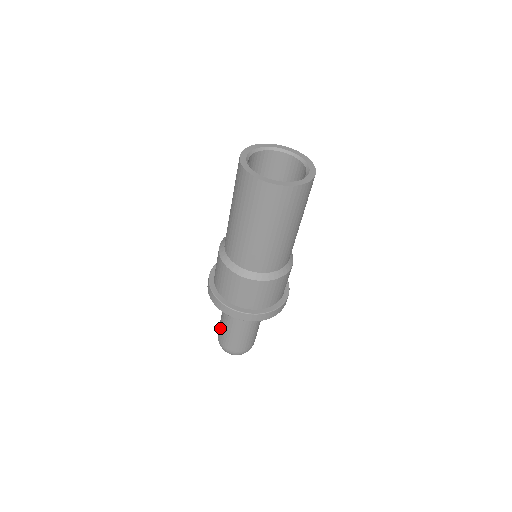
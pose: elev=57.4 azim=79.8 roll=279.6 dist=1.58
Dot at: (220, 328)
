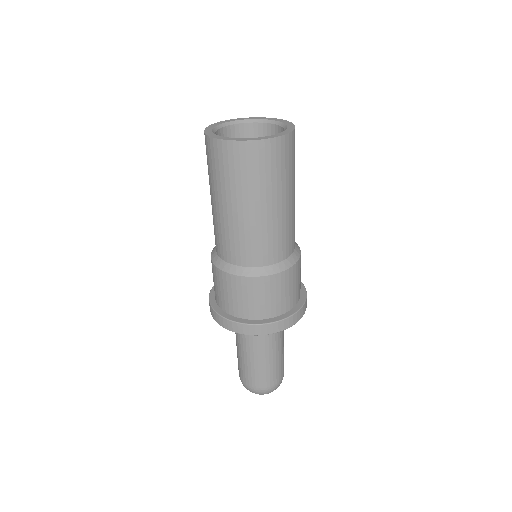
Dot at: (238, 363)
